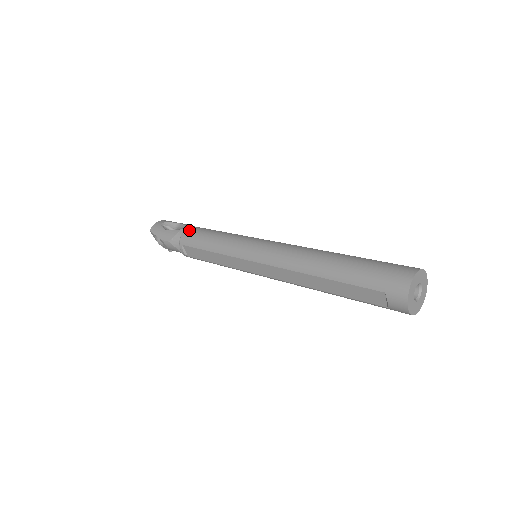
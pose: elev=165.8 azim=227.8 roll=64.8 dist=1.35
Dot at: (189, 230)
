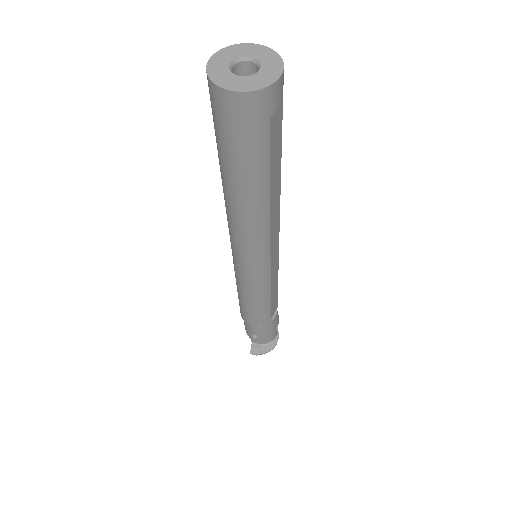
Dot at: occluded
